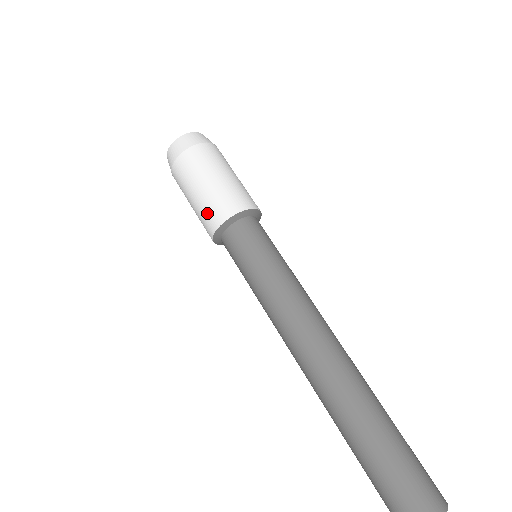
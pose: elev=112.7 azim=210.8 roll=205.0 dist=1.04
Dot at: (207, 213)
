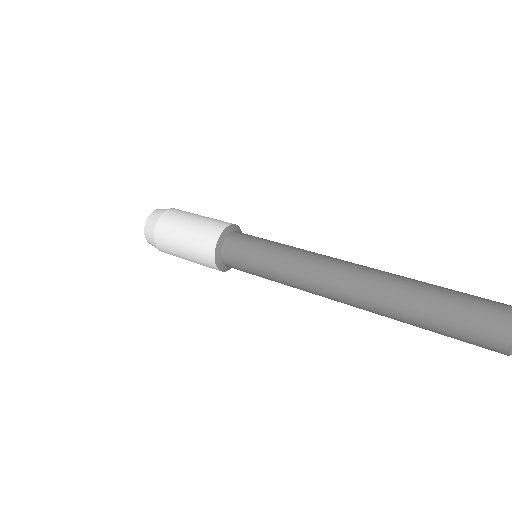
Dot at: (209, 226)
